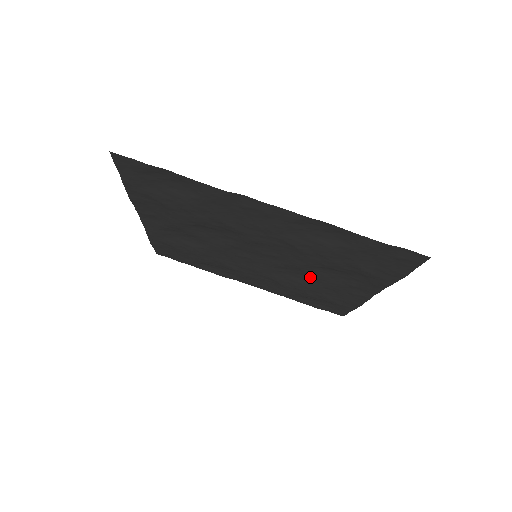
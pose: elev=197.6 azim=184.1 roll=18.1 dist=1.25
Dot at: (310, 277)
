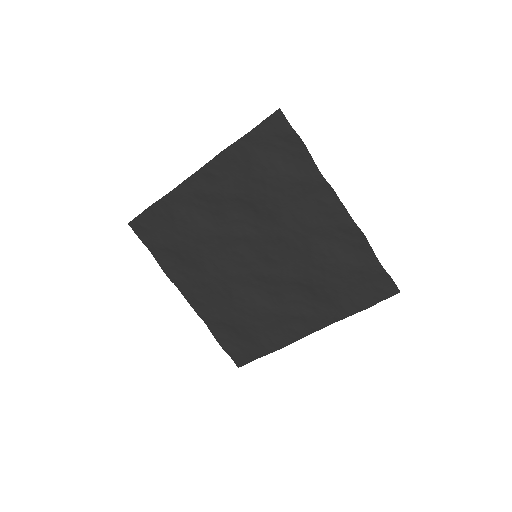
Dot at: (274, 298)
